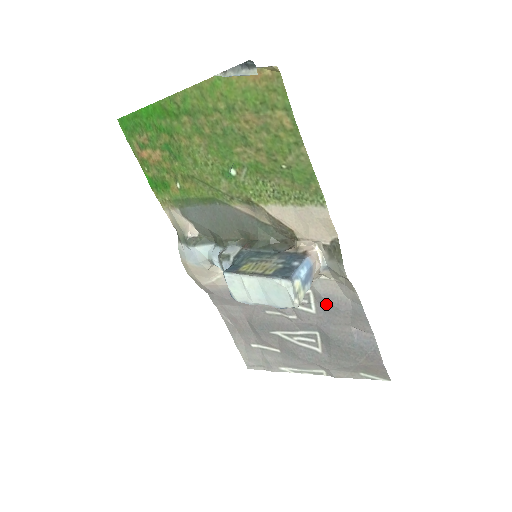
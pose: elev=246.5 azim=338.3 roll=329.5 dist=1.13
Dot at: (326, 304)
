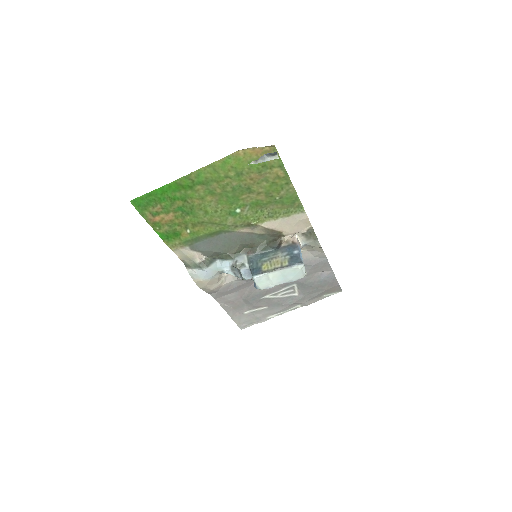
Dot at: occluded
